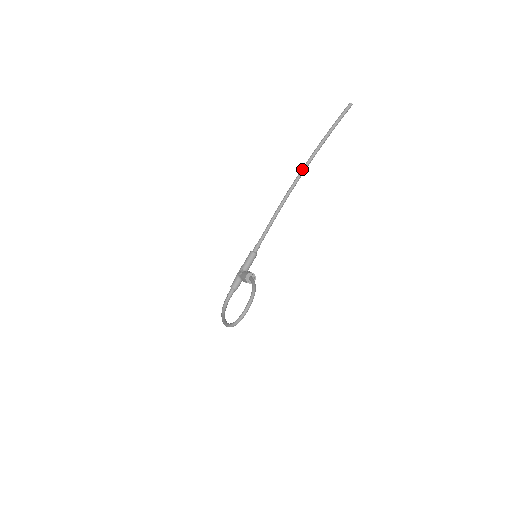
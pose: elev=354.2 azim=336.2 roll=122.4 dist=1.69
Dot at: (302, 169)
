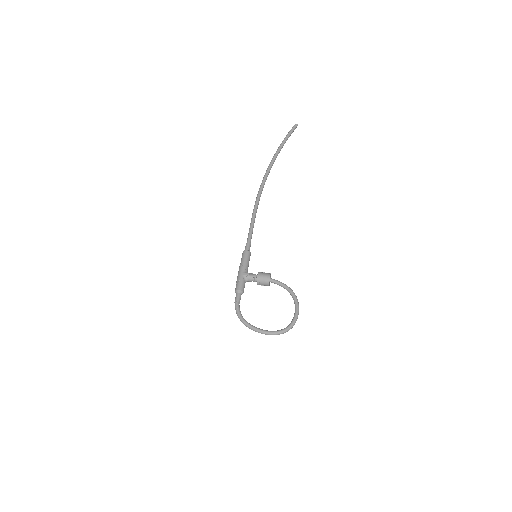
Dot at: (268, 172)
